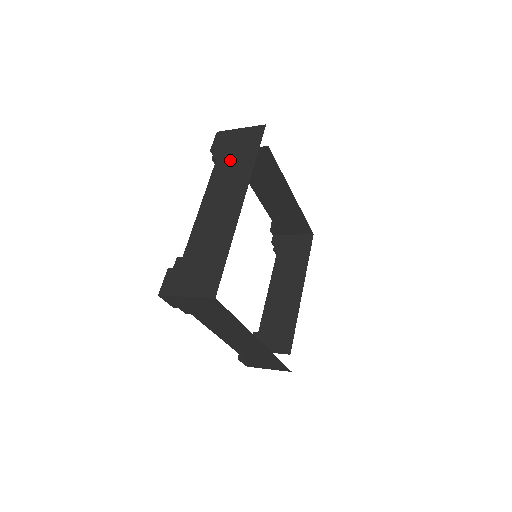
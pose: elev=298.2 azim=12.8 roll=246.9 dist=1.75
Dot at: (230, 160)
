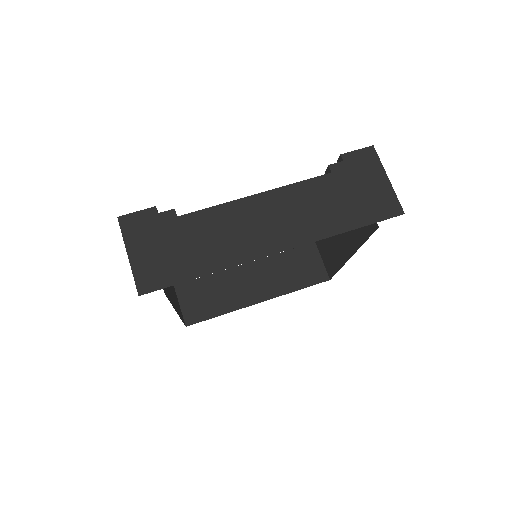
Dot at: (334, 194)
